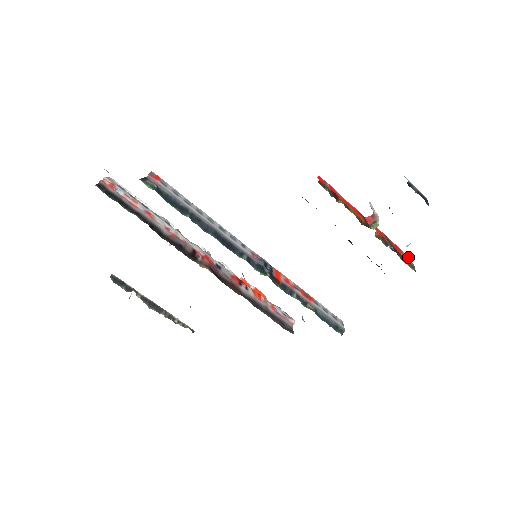
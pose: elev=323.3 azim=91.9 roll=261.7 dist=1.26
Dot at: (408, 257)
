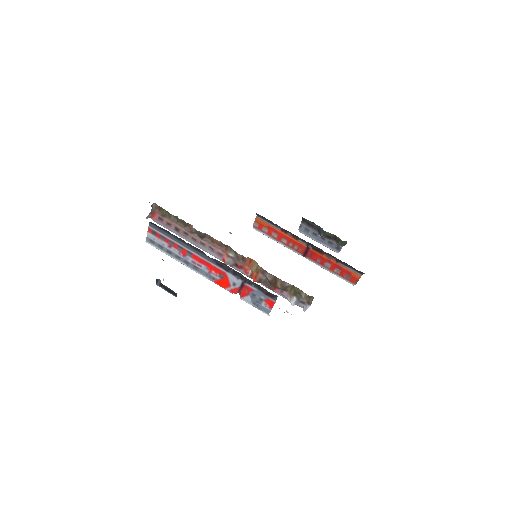
Dot at: occluded
